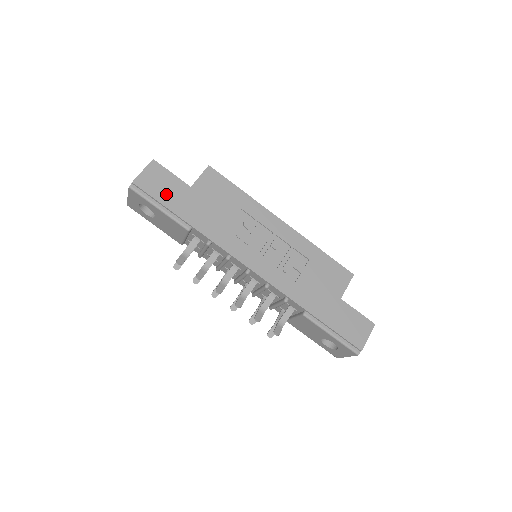
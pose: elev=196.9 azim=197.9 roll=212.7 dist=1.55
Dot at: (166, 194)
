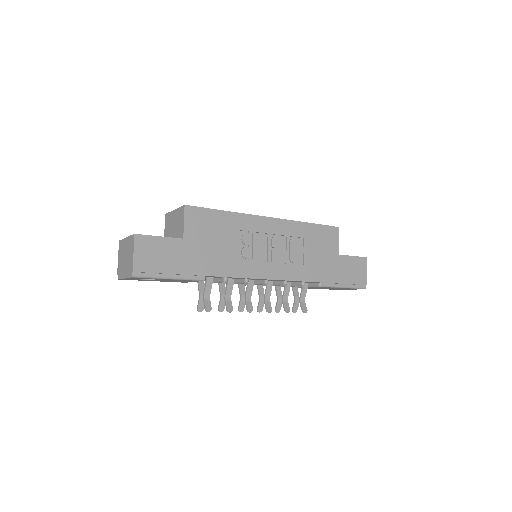
Dot at: (168, 261)
